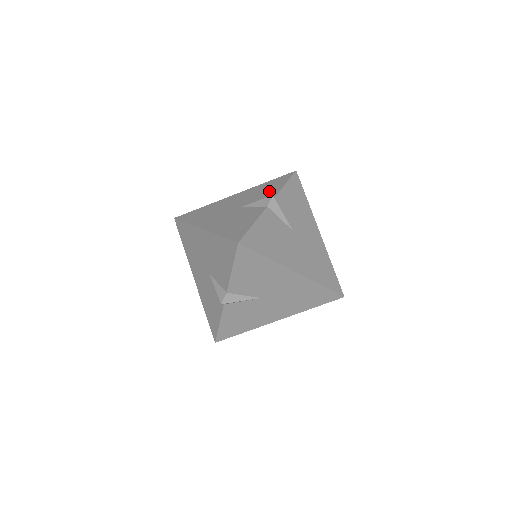
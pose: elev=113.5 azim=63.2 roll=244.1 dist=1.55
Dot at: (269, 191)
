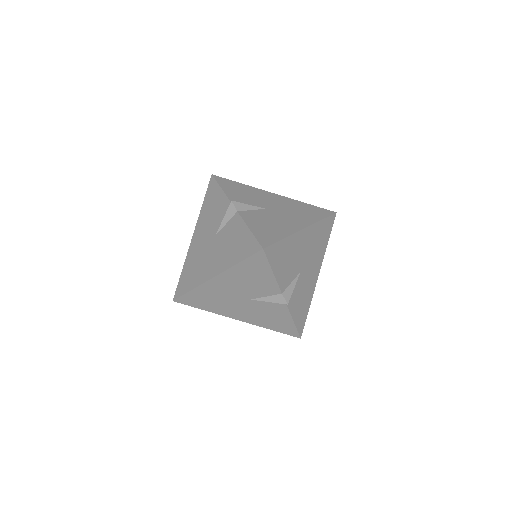
Dot at: (218, 205)
